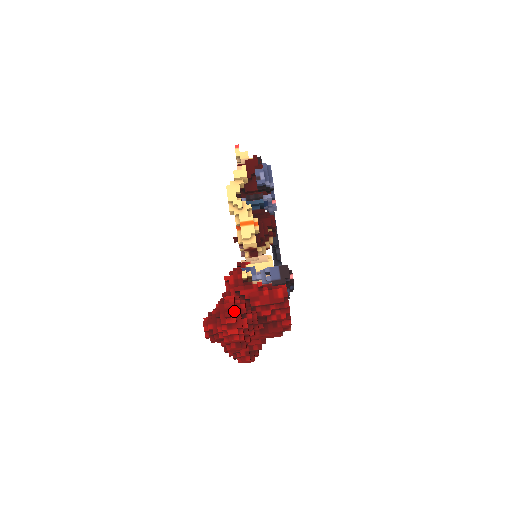
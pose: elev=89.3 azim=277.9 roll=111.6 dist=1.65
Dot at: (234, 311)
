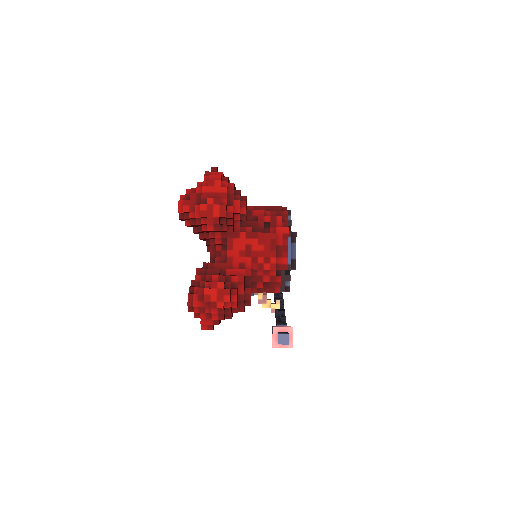
Dot at: (223, 174)
